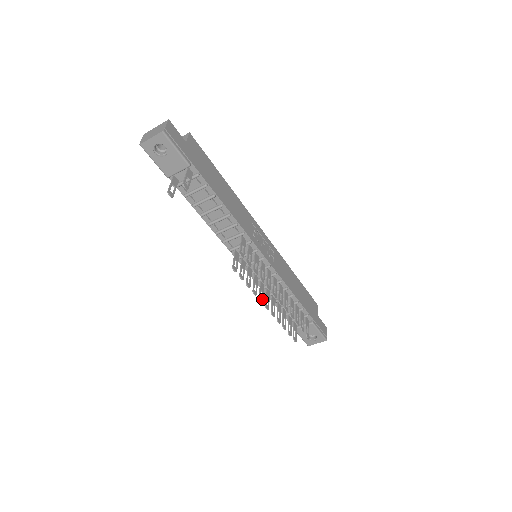
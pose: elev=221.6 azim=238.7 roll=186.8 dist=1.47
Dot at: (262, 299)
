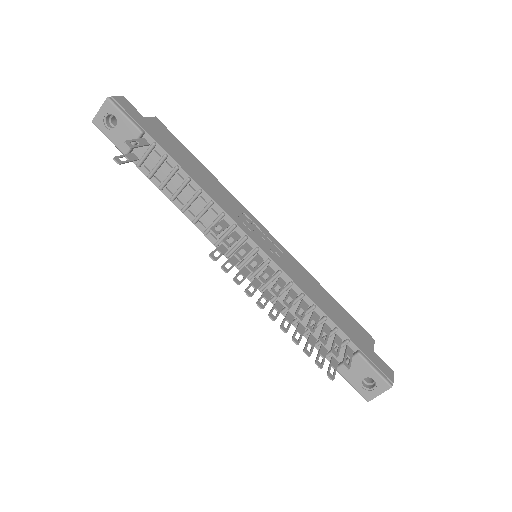
Dot at: (263, 305)
